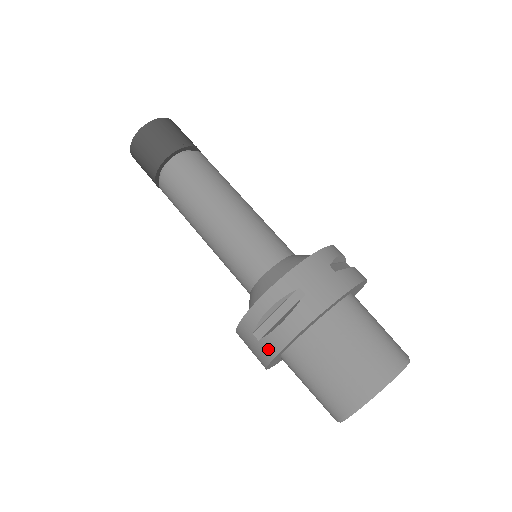
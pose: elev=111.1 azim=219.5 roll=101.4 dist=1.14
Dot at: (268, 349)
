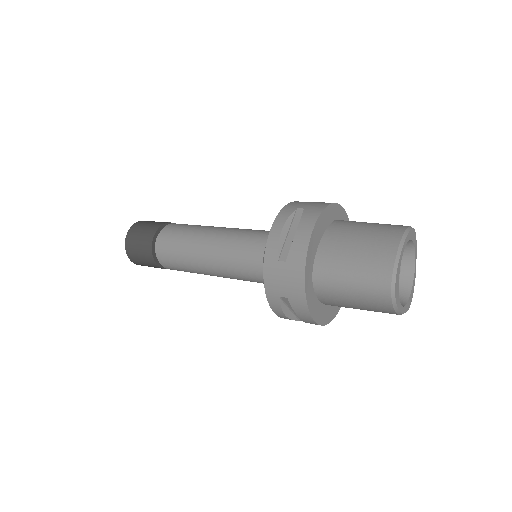
Dot at: (297, 259)
